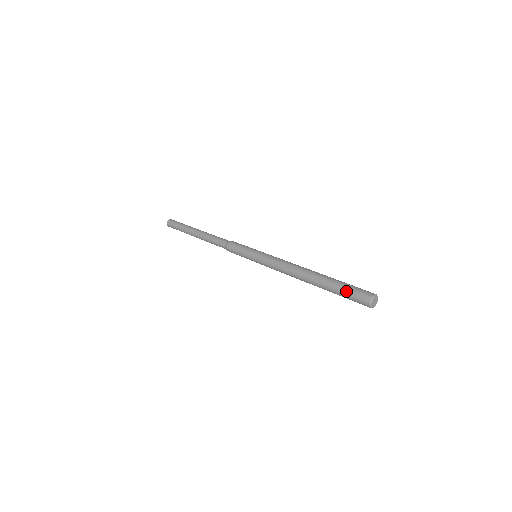
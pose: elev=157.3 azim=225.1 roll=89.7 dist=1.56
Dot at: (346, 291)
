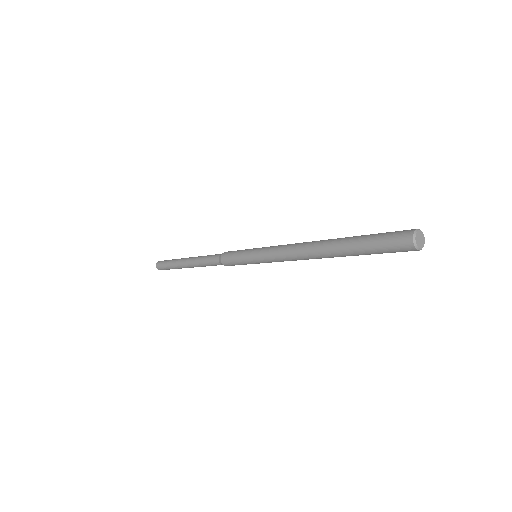
Dot at: (376, 239)
